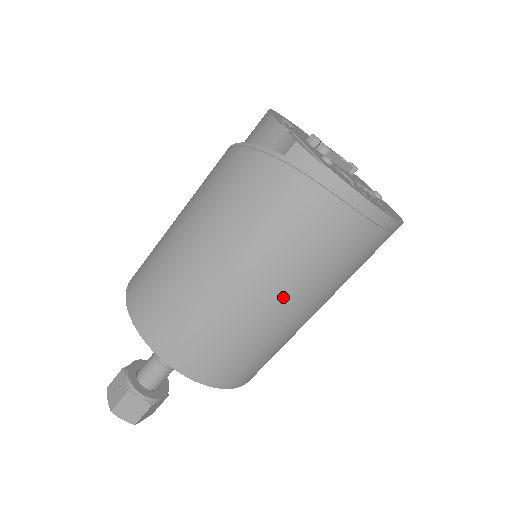
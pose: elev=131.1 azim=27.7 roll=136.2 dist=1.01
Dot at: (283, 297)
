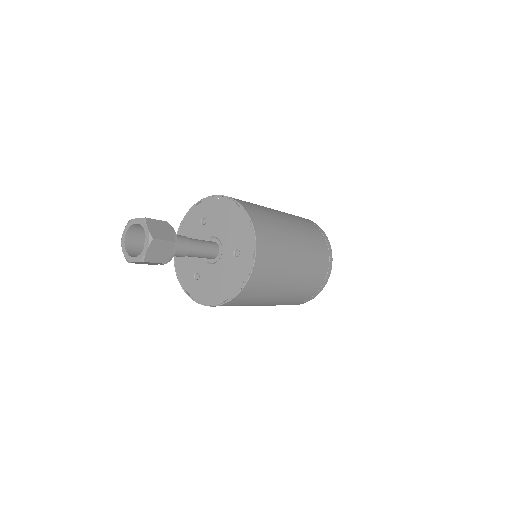
Dot at: (300, 242)
